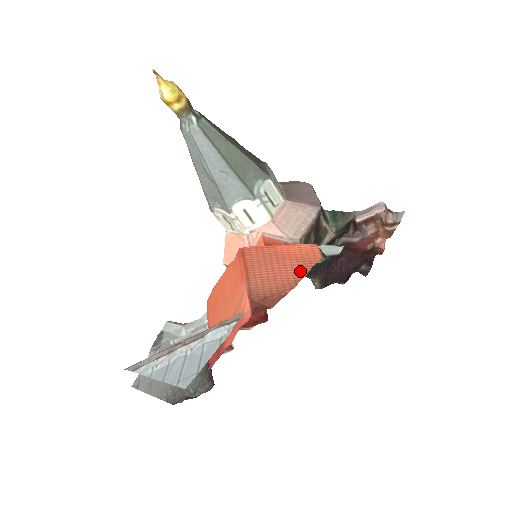
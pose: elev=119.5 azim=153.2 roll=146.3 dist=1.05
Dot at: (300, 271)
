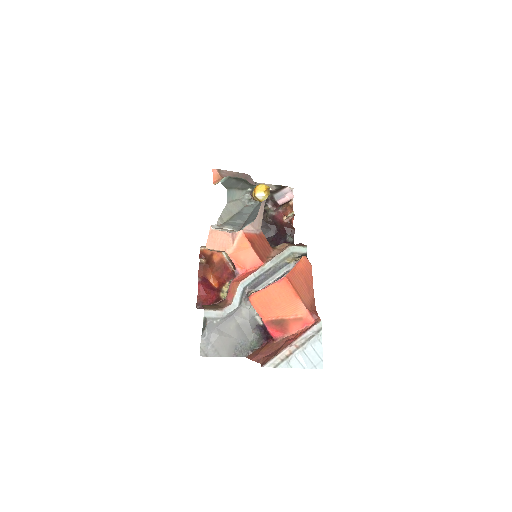
Dot at: (310, 280)
